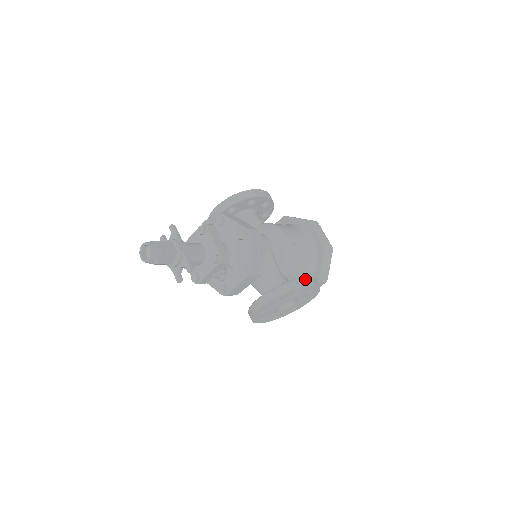
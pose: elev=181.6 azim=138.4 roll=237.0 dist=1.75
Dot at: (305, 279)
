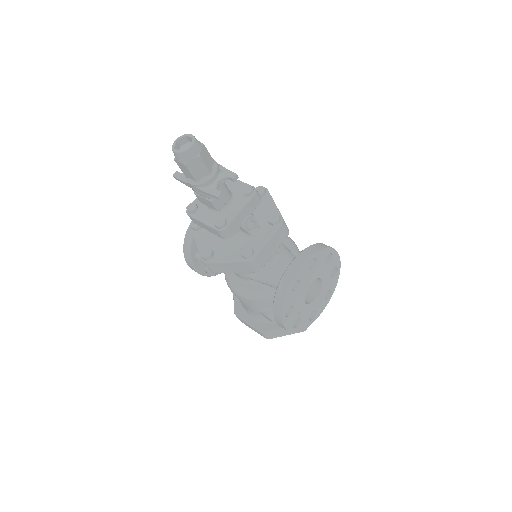
Dot at: occluded
